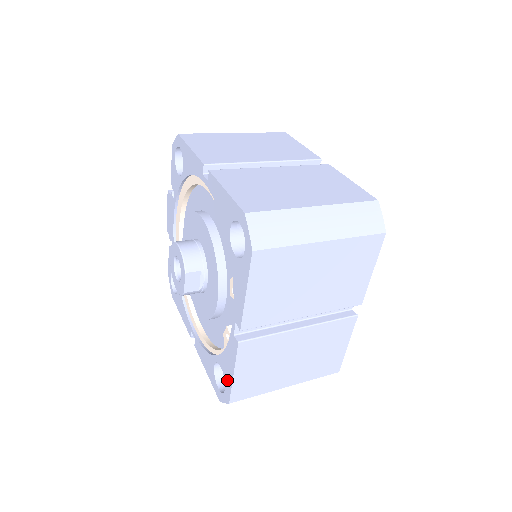
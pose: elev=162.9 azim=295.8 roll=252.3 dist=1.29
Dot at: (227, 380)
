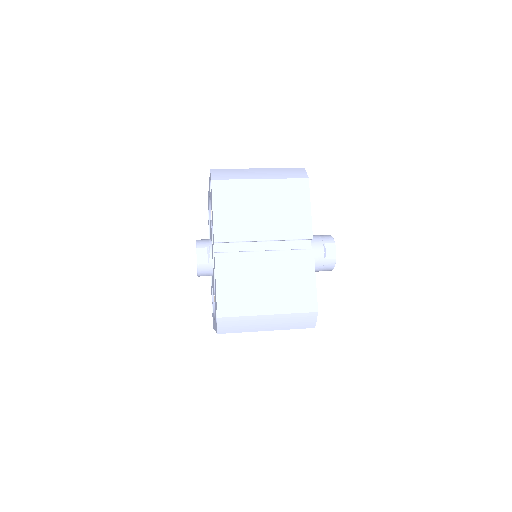
Dot at: occluded
